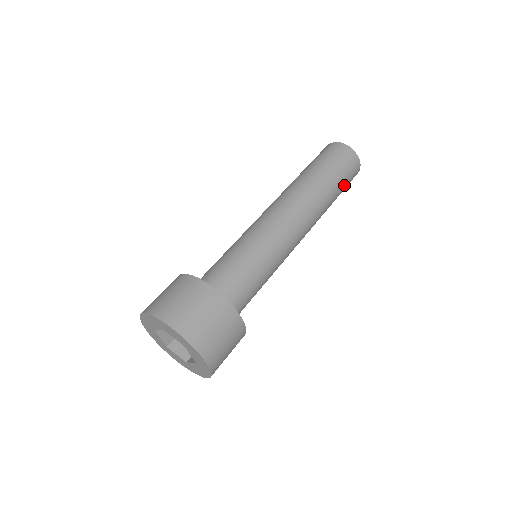
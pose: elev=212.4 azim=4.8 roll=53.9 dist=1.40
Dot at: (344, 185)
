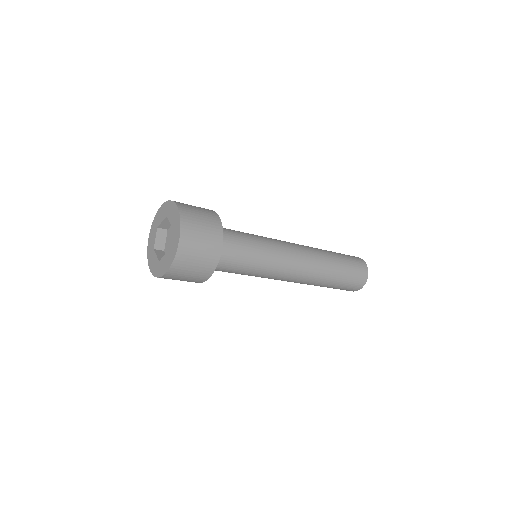
Dot at: (348, 277)
